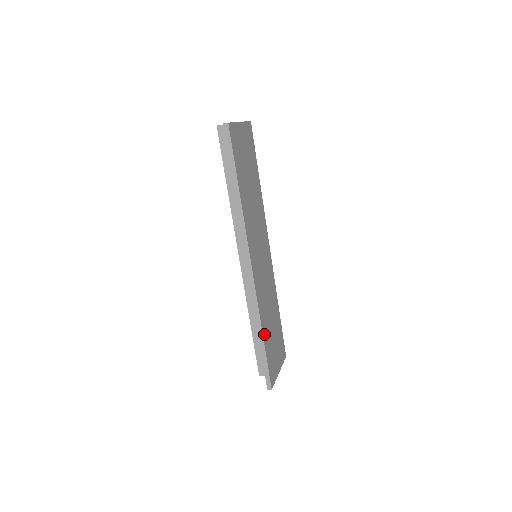
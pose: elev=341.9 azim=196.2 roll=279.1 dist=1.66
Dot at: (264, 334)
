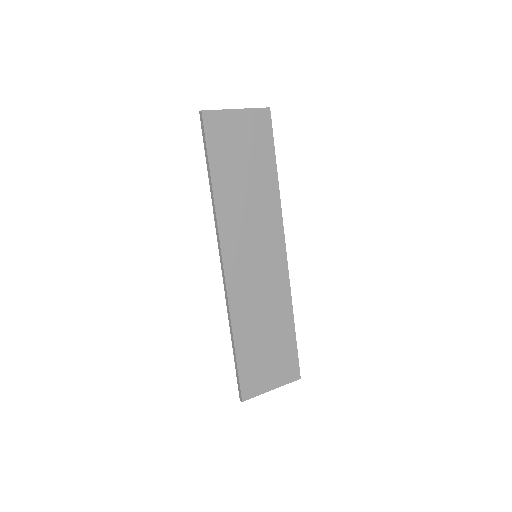
Dot at: (238, 340)
